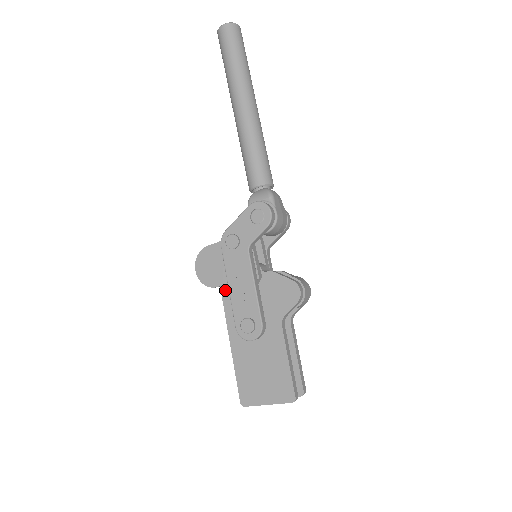
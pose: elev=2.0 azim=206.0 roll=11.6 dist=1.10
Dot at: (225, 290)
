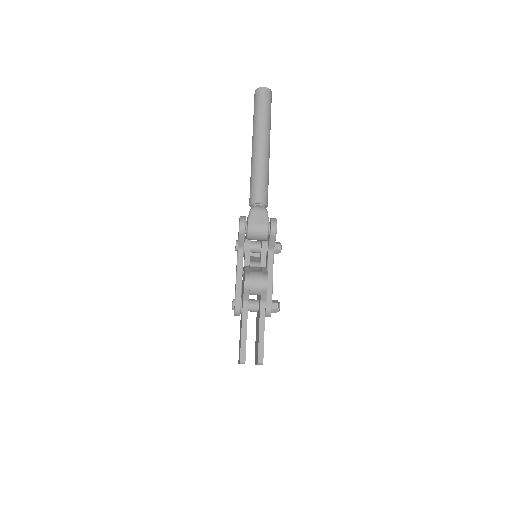
Dot at: (242, 280)
